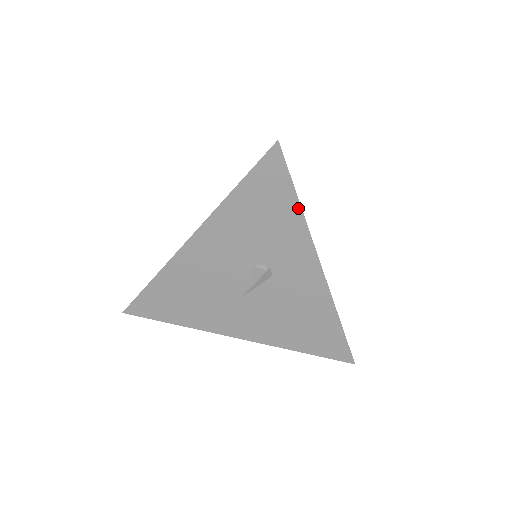
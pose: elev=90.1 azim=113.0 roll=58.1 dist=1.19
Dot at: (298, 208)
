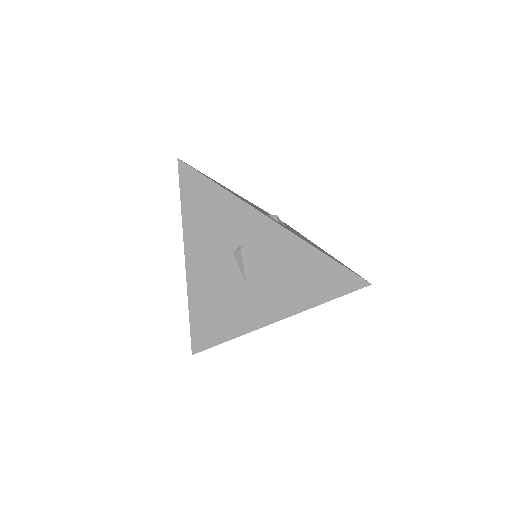
Dot at: (222, 190)
